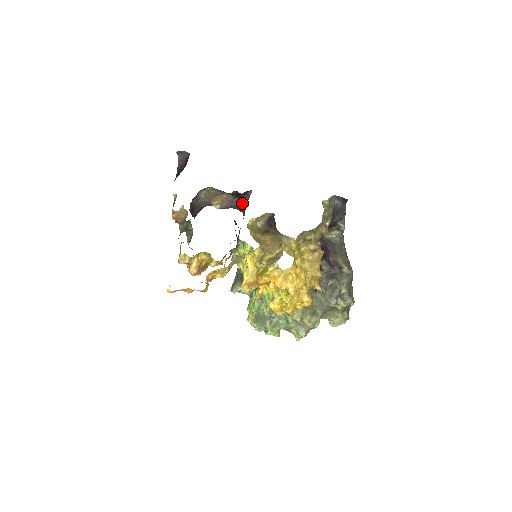
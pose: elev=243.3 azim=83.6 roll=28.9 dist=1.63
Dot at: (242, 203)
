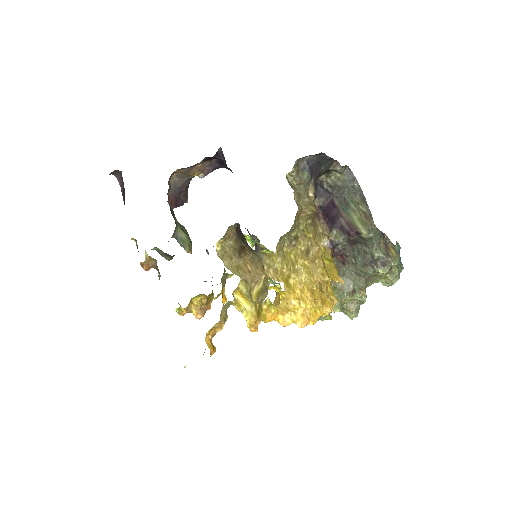
Dot at: (221, 162)
